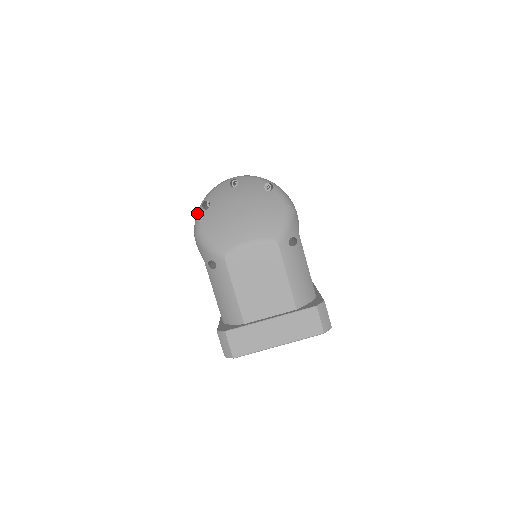
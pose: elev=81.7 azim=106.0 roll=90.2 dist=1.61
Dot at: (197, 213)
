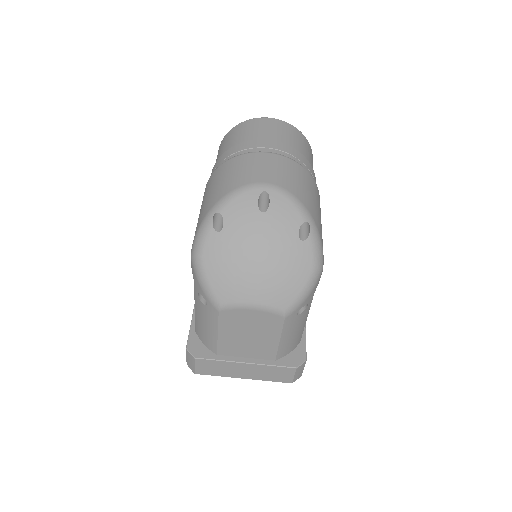
Dot at: (203, 225)
